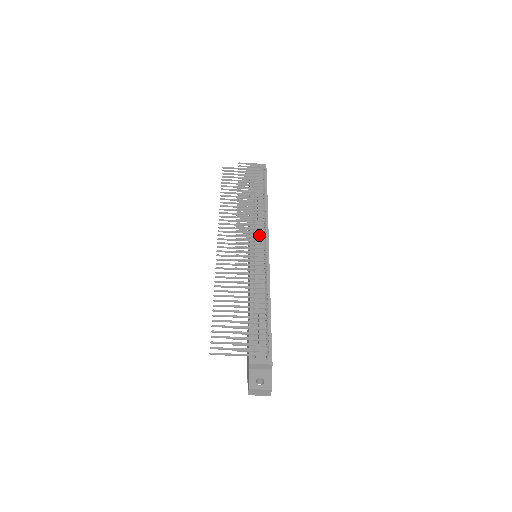
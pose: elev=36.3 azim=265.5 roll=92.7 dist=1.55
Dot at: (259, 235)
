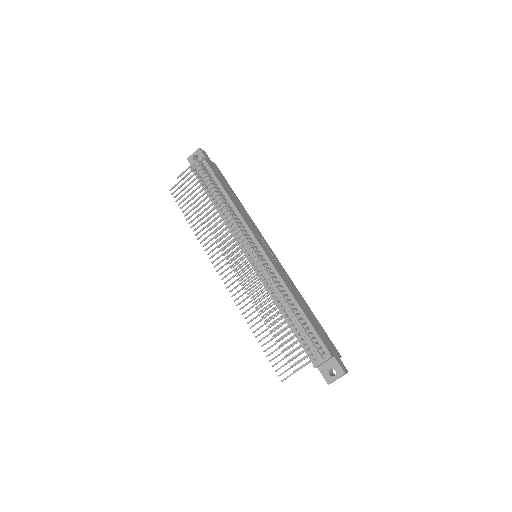
Dot at: (243, 245)
